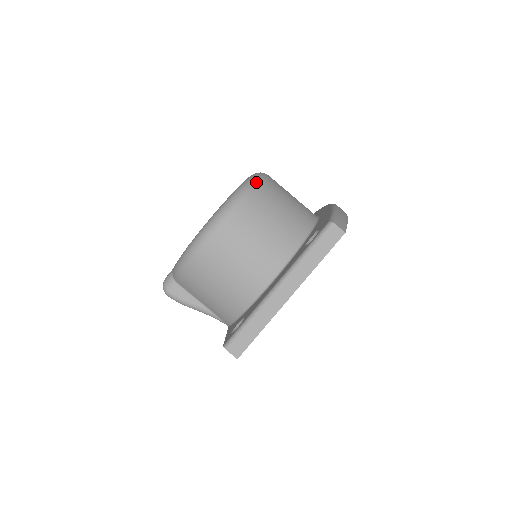
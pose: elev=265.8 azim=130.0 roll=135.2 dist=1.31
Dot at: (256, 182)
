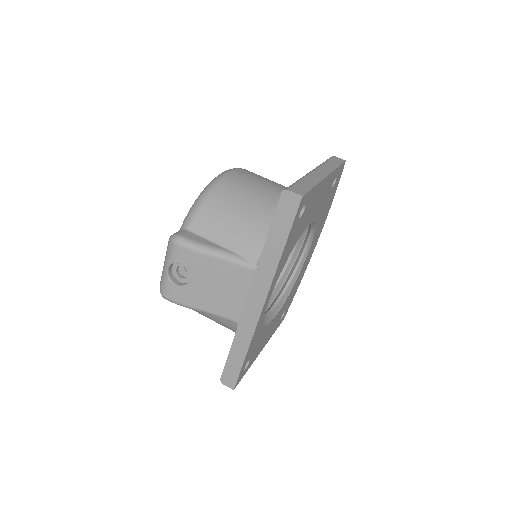
Dot at: occluded
